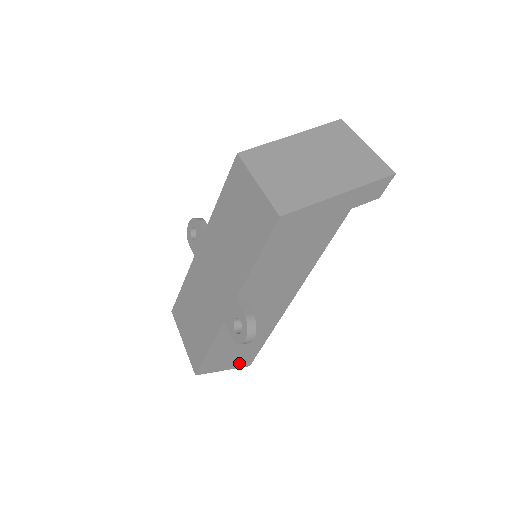
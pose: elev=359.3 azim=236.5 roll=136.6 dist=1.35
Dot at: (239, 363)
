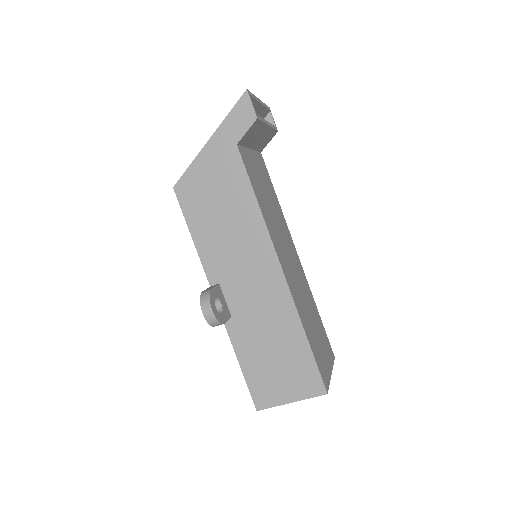
Dot at: (304, 388)
